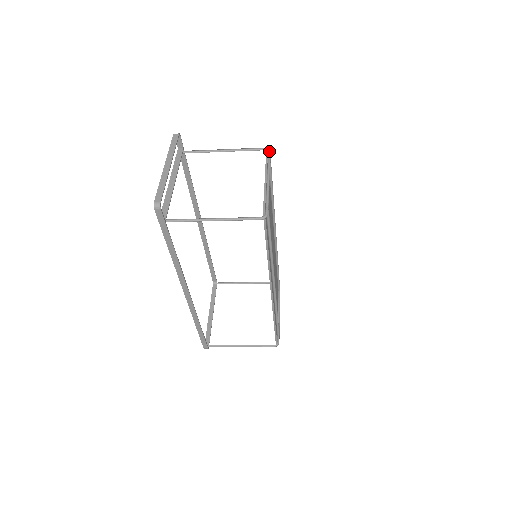
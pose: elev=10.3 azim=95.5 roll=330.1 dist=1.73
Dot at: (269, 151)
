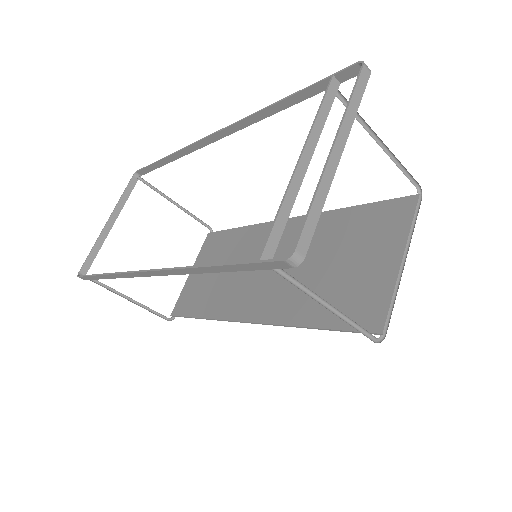
Dot at: (419, 194)
